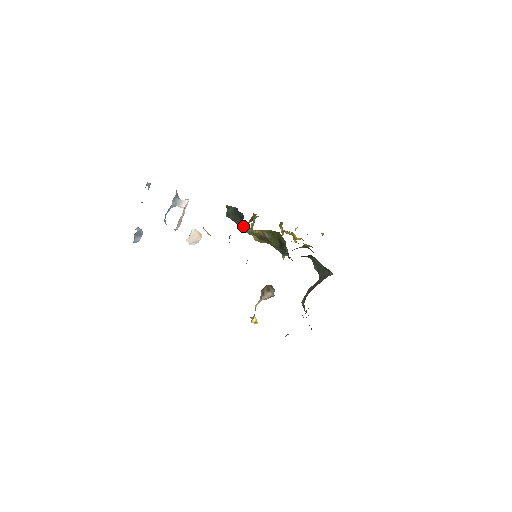
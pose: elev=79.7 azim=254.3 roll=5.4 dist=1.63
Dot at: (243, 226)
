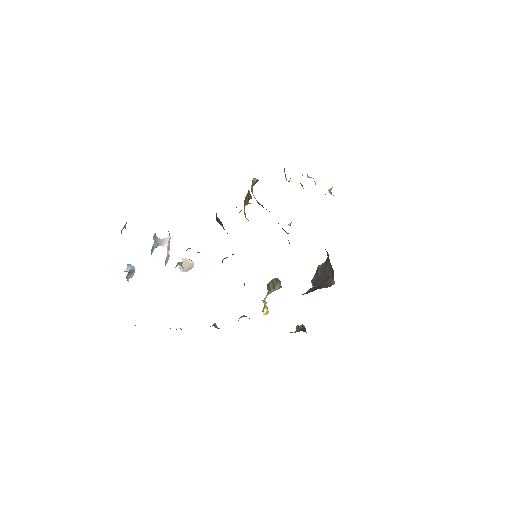
Dot at: occluded
